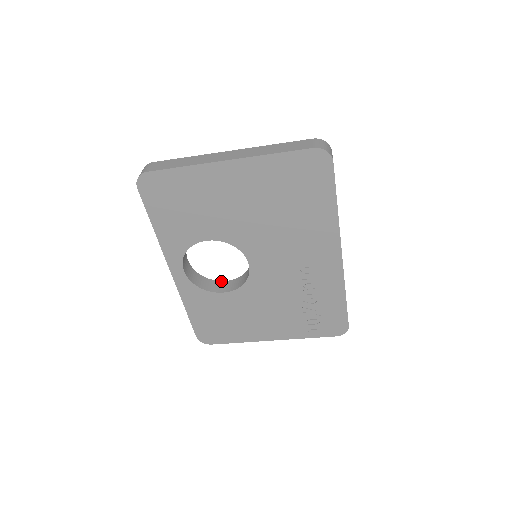
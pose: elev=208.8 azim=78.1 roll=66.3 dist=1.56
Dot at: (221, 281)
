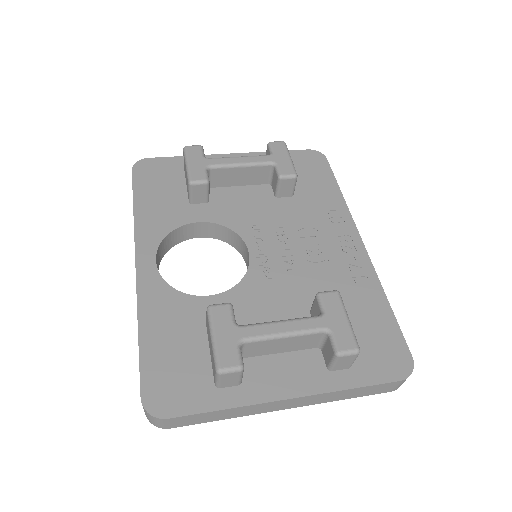
Dot at: (191, 224)
